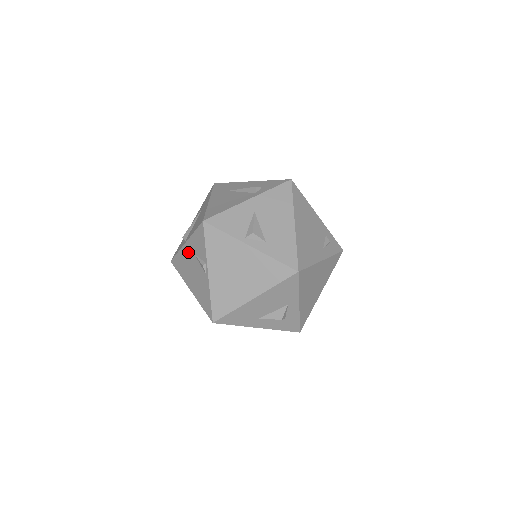
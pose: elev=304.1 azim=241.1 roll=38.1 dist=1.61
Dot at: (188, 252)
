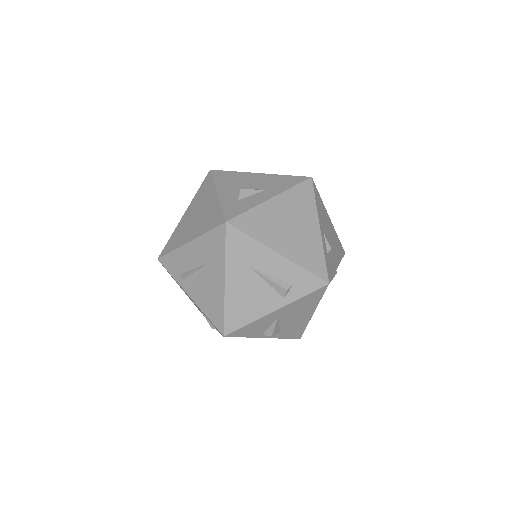
Dot at: occluded
